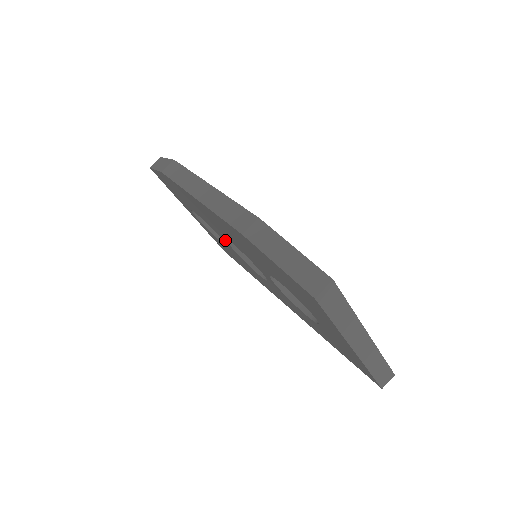
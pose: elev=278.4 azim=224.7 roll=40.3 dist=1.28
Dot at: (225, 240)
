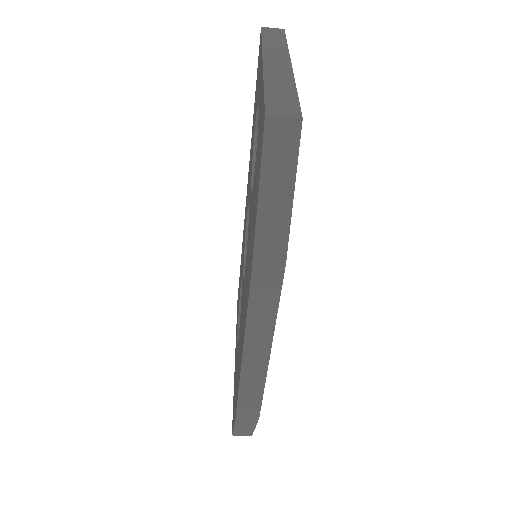
Dot at: occluded
